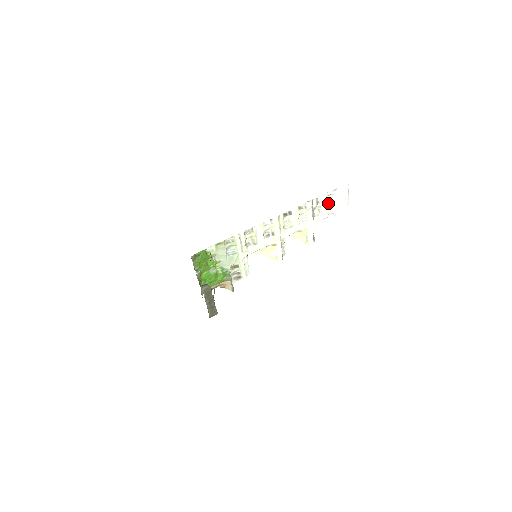
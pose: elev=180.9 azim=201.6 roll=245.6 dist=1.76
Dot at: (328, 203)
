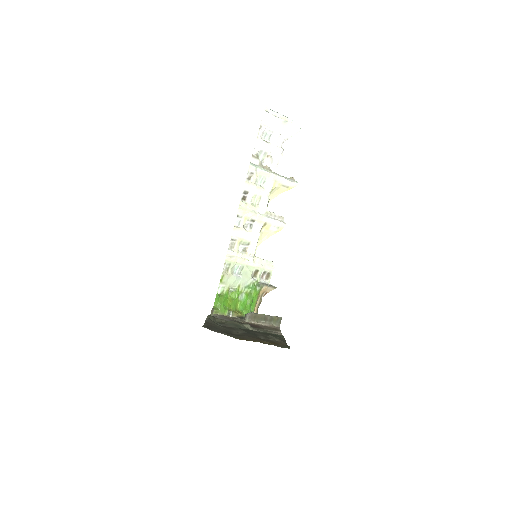
Dot at: (269, 141)
